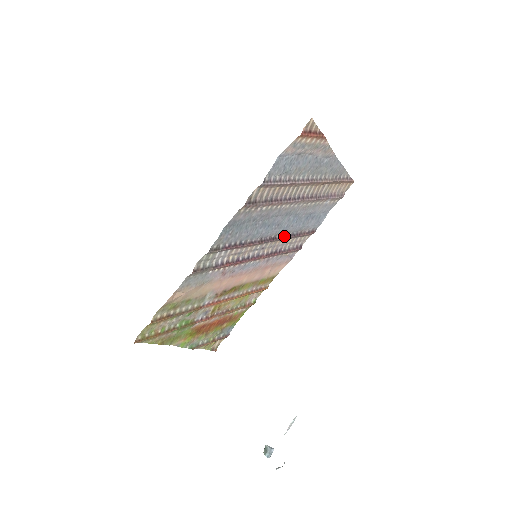
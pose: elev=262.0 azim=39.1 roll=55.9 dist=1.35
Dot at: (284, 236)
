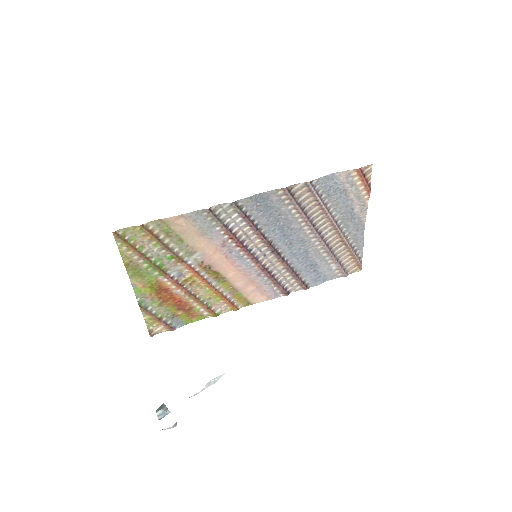
Dot at: (286, 262)
